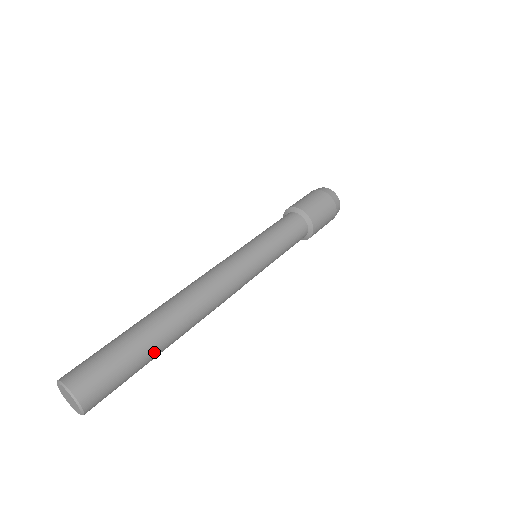
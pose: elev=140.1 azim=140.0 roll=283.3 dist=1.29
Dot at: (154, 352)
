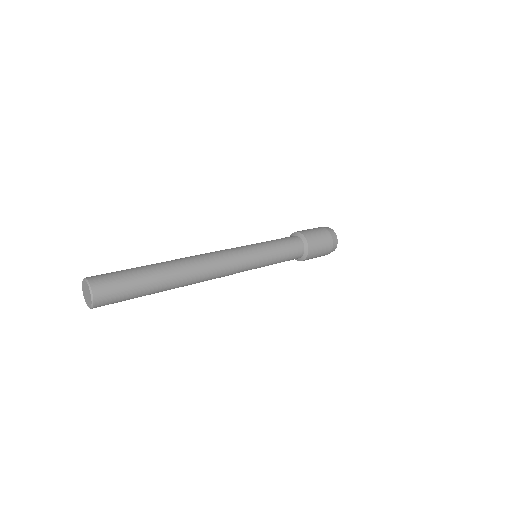
Dot at: (154, 293)
